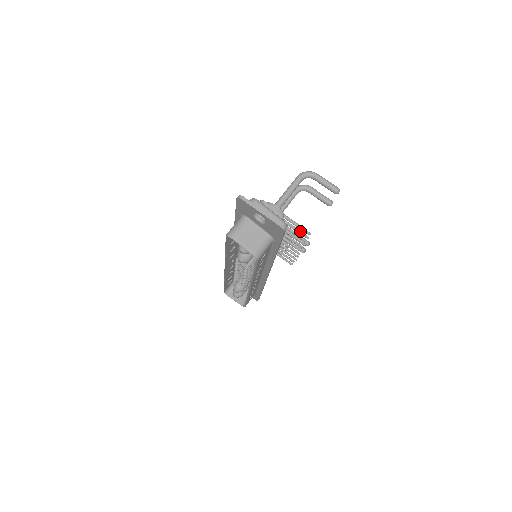
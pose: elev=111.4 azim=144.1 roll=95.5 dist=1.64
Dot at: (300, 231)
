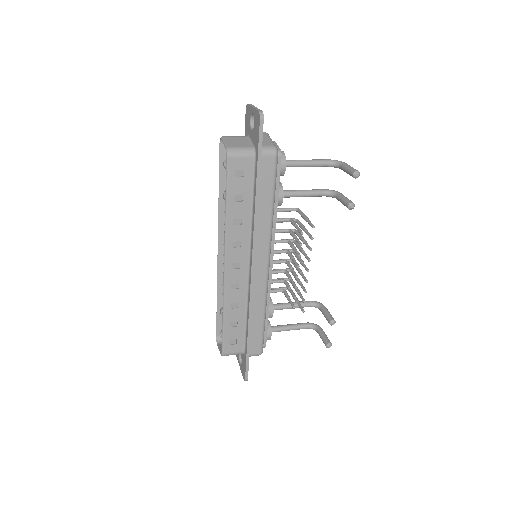
Dot at: occluded
